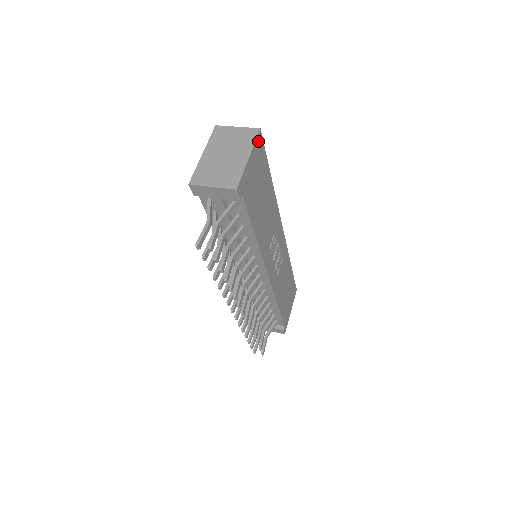
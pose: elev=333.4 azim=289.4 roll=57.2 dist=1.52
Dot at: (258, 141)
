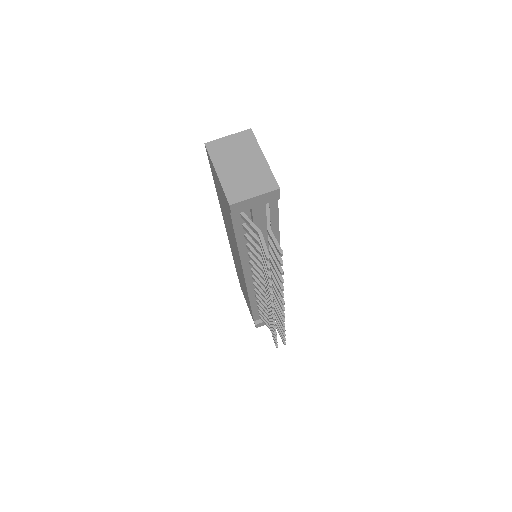
Dot at: occluded
